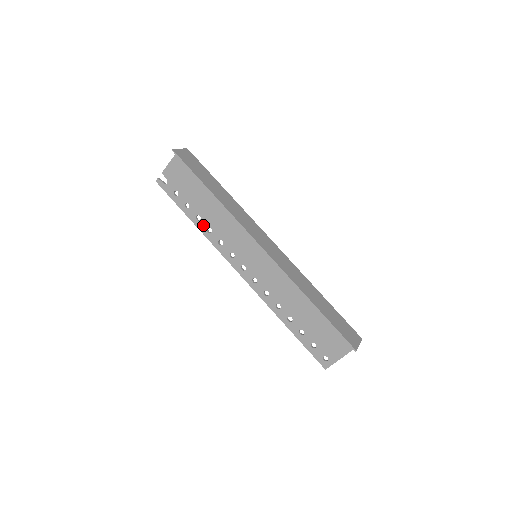
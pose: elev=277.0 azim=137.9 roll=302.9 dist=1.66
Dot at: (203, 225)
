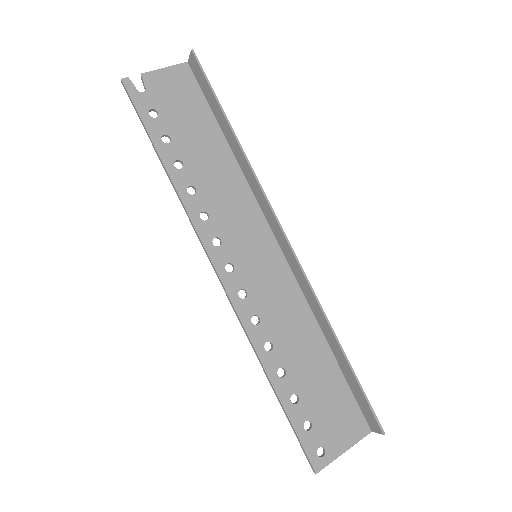
Dot at: (183, 178)
